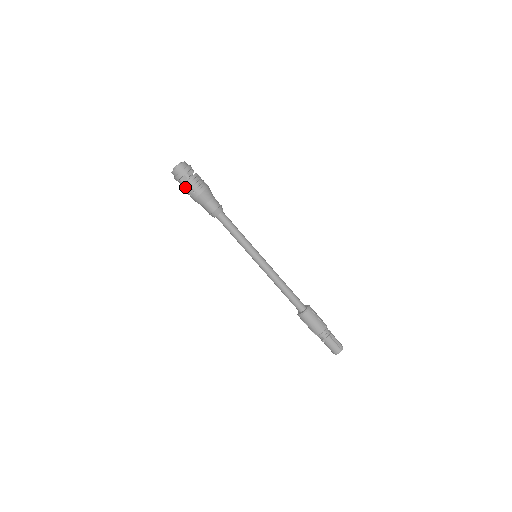
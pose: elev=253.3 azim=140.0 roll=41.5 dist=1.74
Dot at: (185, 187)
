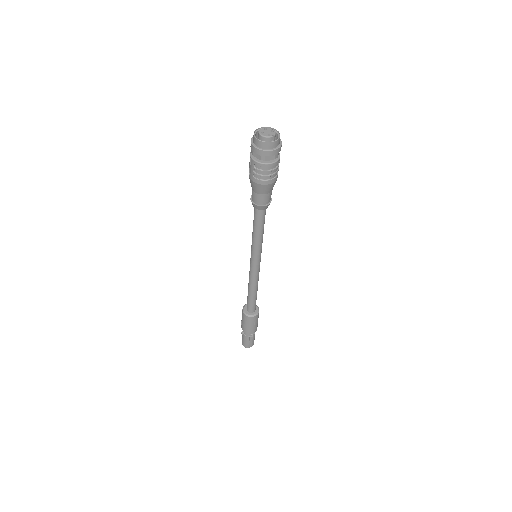
Dot at: (251, 160)
